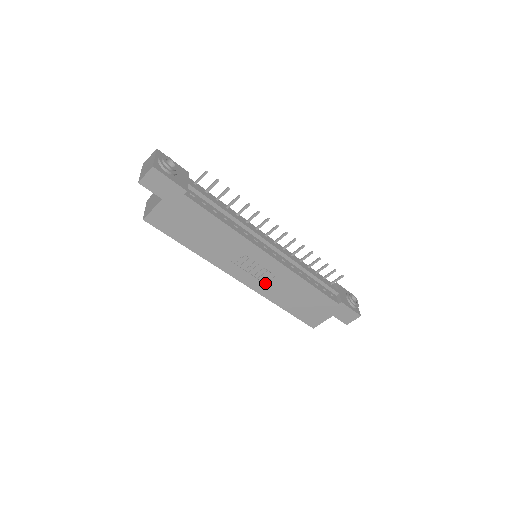
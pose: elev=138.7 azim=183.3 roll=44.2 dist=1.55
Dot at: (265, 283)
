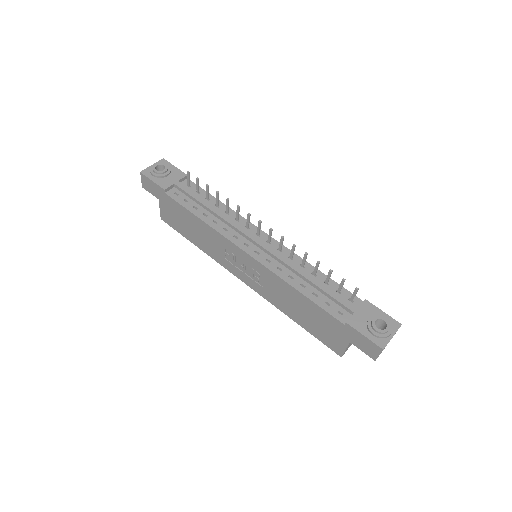
Dot at: (263, 286)
